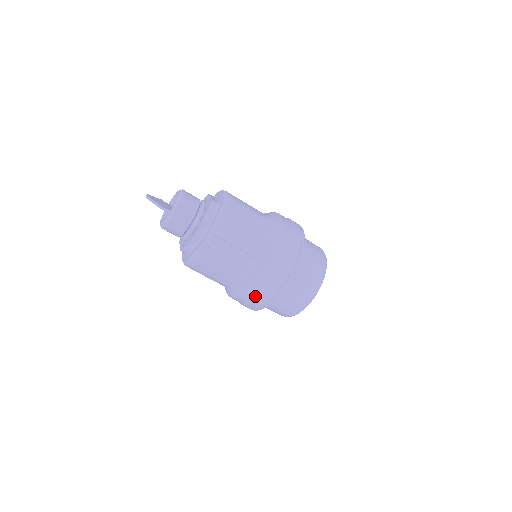
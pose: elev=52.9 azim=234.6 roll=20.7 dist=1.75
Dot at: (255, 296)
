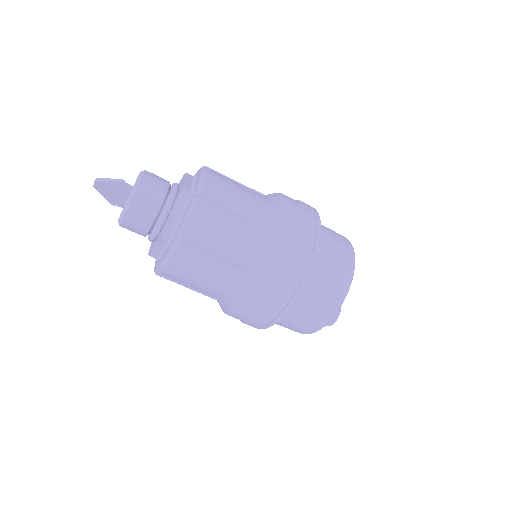
Dot at: (286, 264)
